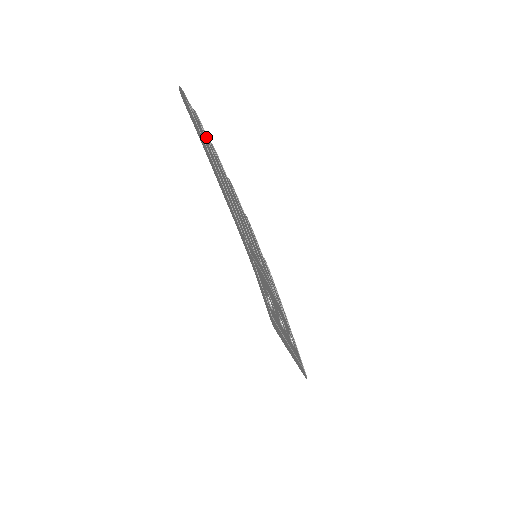
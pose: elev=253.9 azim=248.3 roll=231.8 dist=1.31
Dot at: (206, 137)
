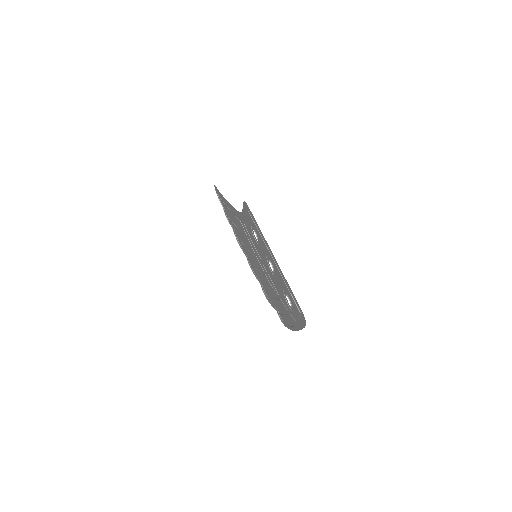
Dot at: (231, 226)
